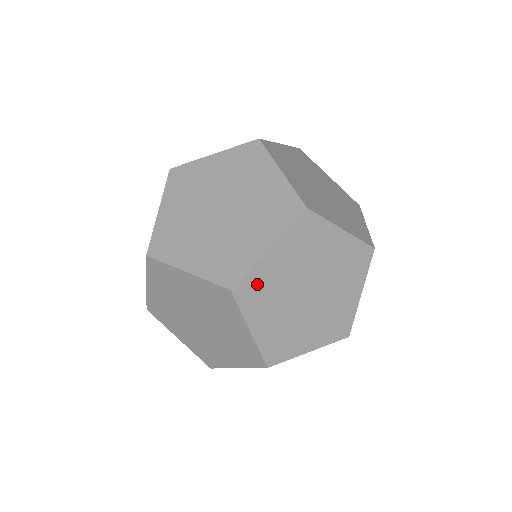
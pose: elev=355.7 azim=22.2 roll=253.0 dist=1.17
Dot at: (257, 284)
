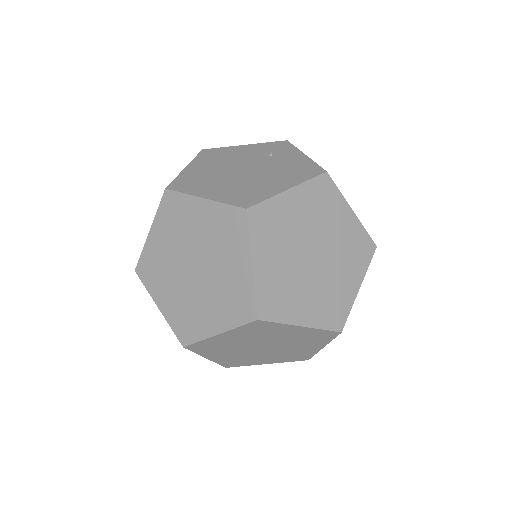
Dot at: (209, 345)
